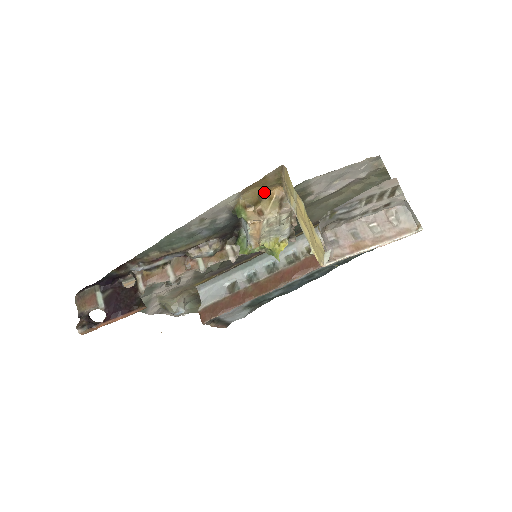
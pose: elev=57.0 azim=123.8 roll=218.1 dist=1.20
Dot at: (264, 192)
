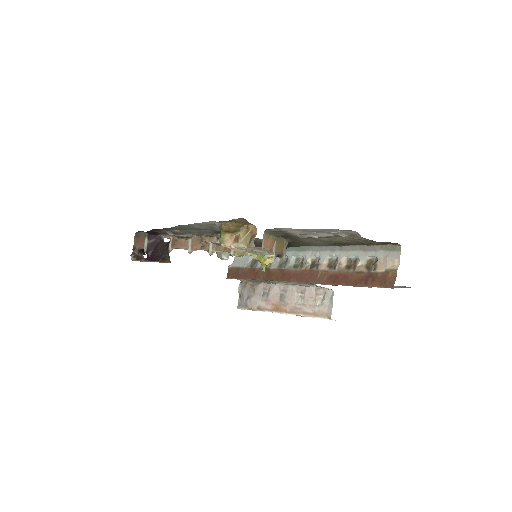
Dot at: (243, 224)
